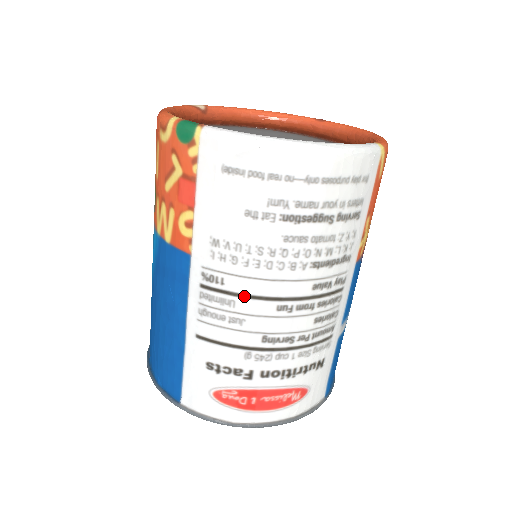
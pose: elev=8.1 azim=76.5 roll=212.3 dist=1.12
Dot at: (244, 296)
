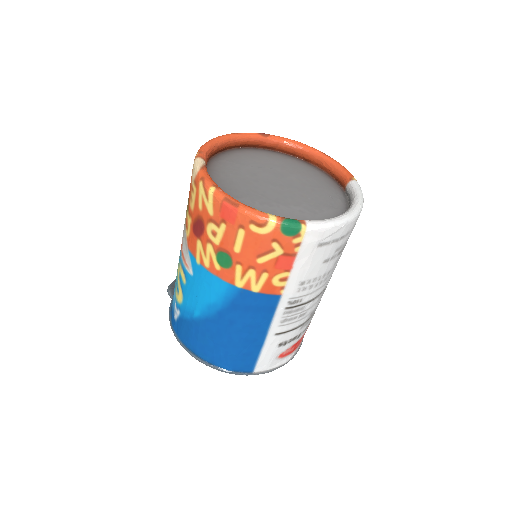
Dot at: (310, 301)
